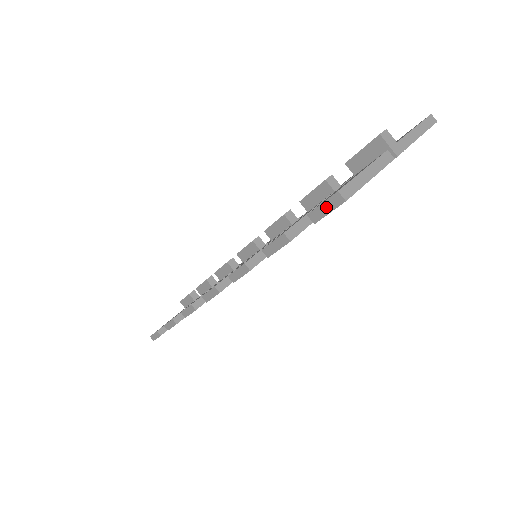
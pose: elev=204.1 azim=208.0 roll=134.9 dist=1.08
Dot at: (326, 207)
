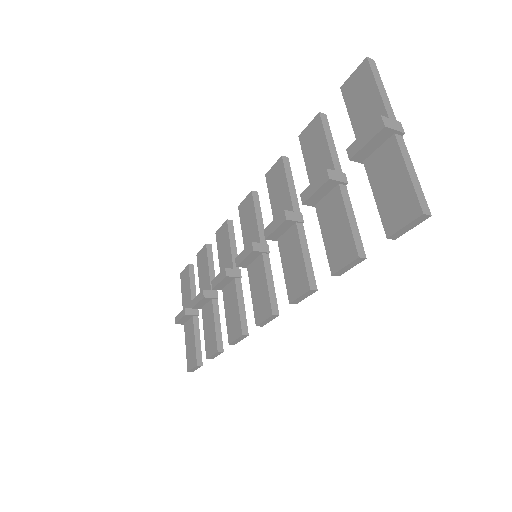
Dot at: (409, 227)
